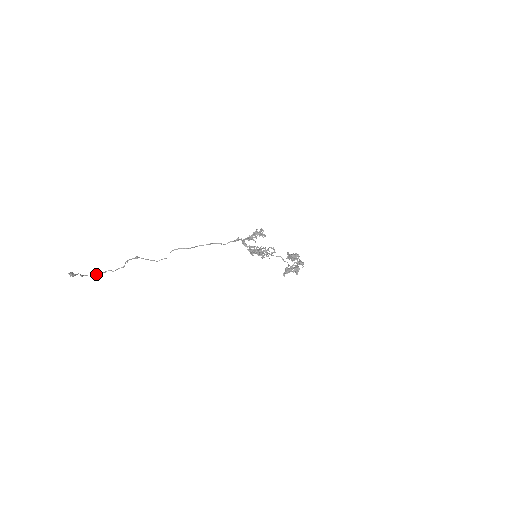
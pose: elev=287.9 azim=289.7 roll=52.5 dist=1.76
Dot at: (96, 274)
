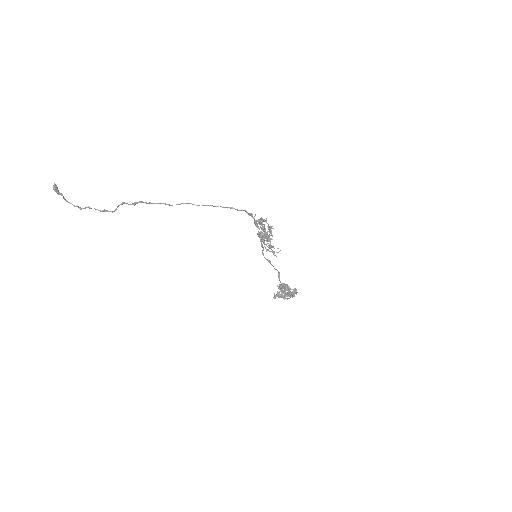
Dot at: occluded
